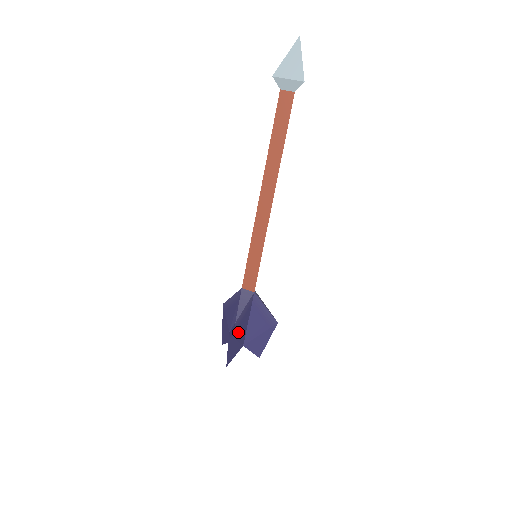
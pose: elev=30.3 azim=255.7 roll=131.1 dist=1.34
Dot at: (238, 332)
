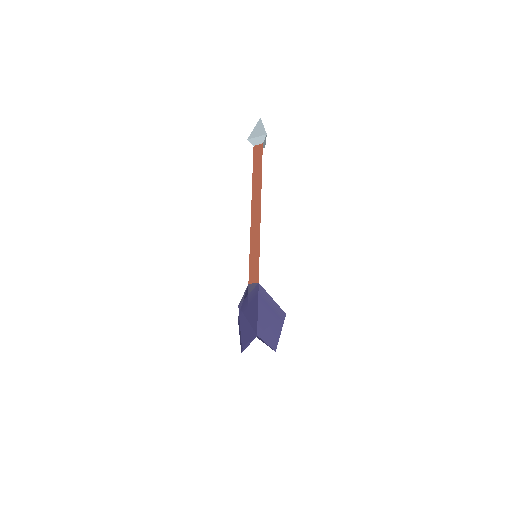
Dot at: (248, 314)
